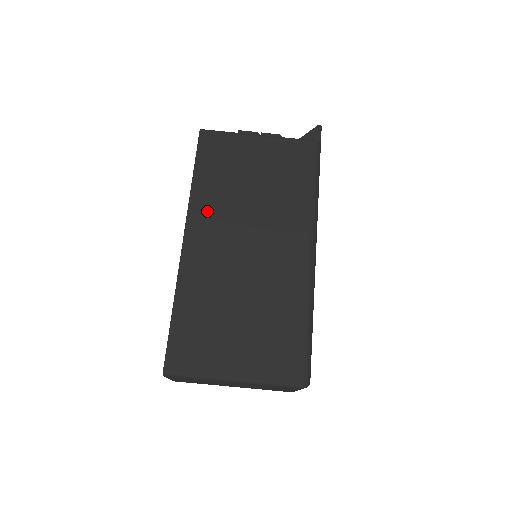
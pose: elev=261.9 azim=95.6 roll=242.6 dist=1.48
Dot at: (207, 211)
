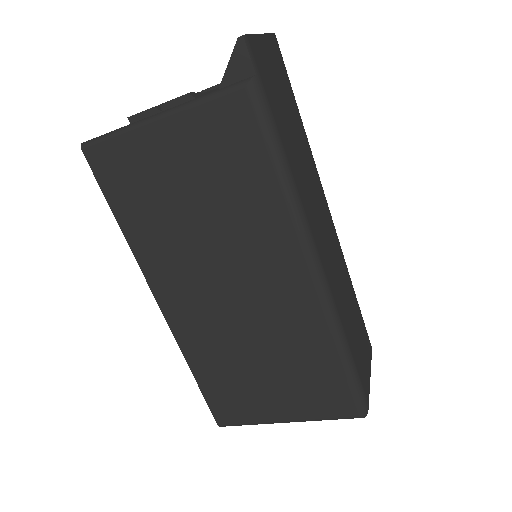
Dot at: (162, 264)
